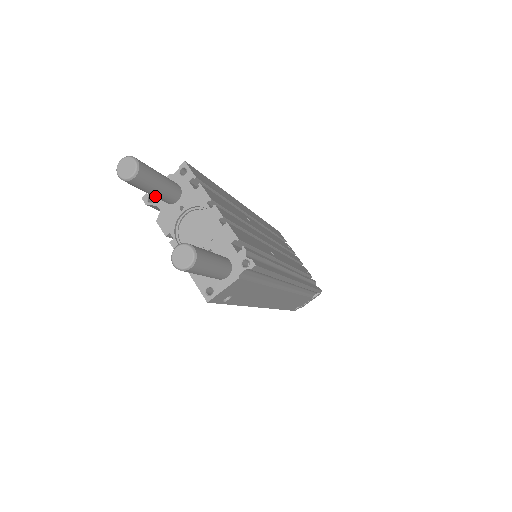
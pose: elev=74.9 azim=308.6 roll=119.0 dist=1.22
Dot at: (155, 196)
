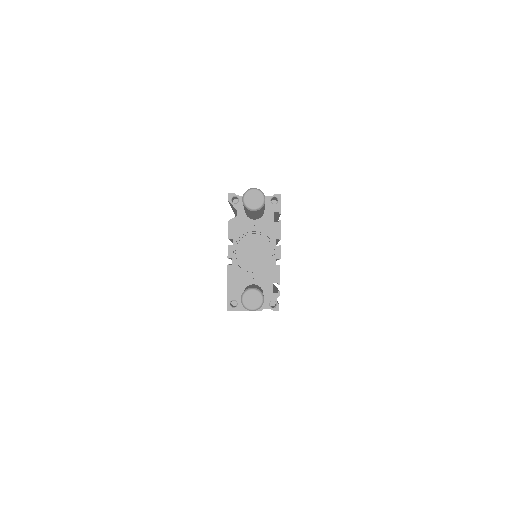
Dot at: (247, 213)
